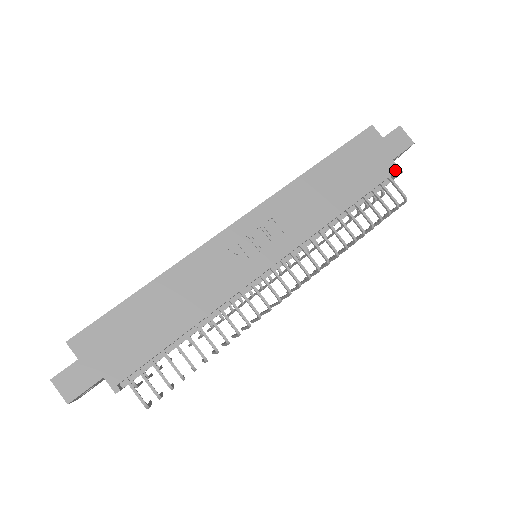
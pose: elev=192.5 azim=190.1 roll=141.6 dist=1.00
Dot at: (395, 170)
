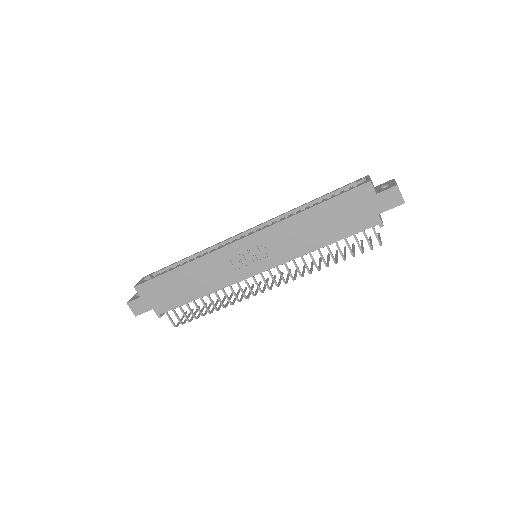
Dot at: (377, 223)
